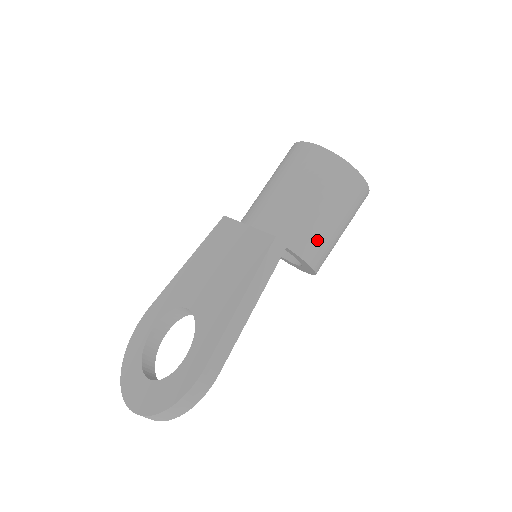
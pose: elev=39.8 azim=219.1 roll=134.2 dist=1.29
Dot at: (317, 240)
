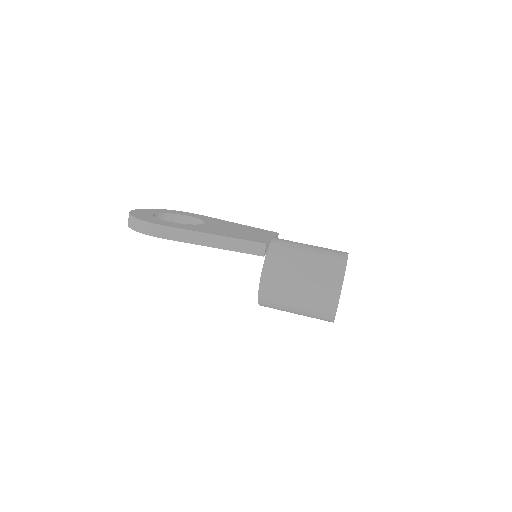
Dot at: (279, 281)
